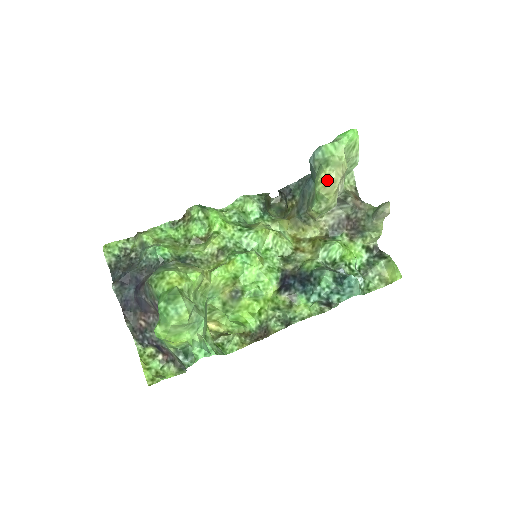
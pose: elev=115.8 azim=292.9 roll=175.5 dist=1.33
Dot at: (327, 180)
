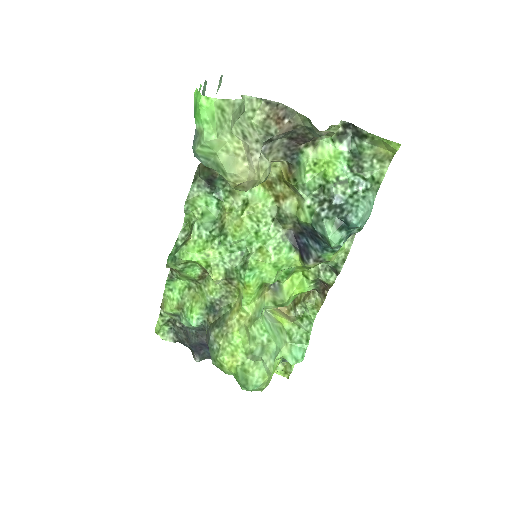
Dot at: (240, 184)
